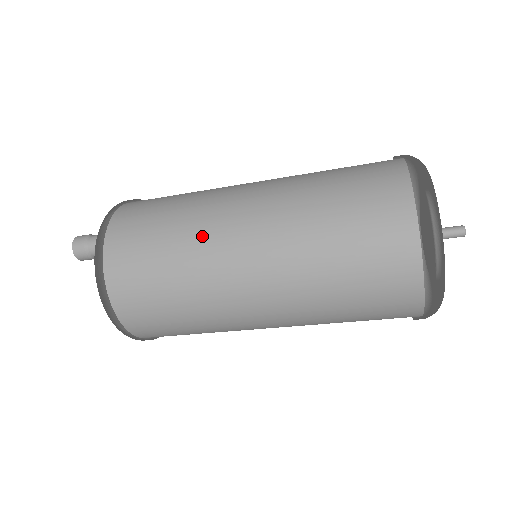
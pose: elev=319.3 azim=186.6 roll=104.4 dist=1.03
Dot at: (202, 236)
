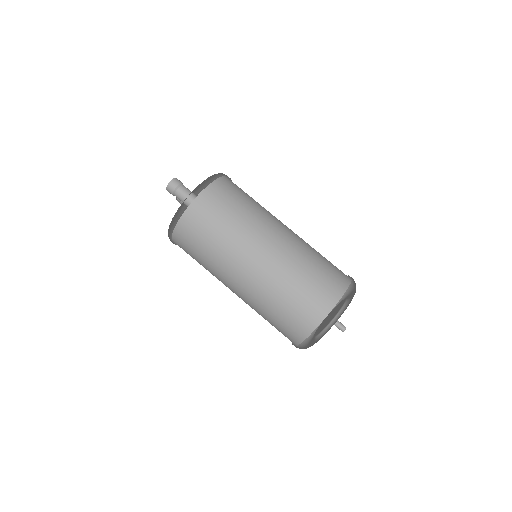
Dot at: (225, 260)
